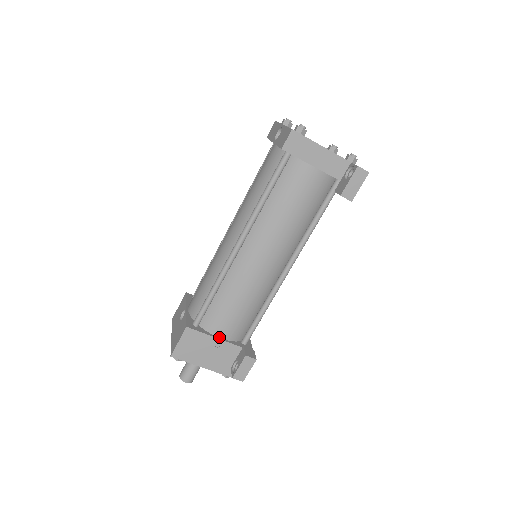
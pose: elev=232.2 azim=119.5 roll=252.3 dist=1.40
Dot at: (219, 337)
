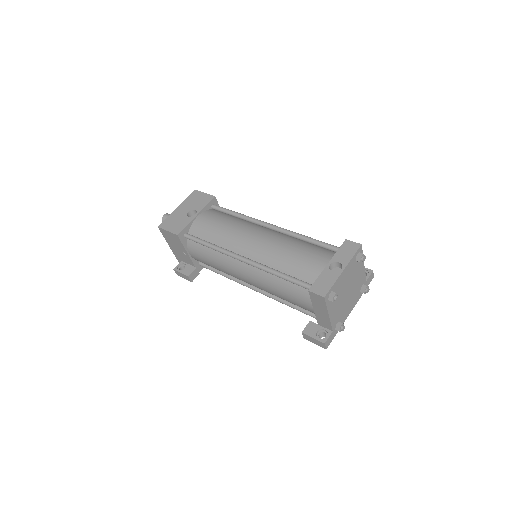
Dot at: (189, 253)
